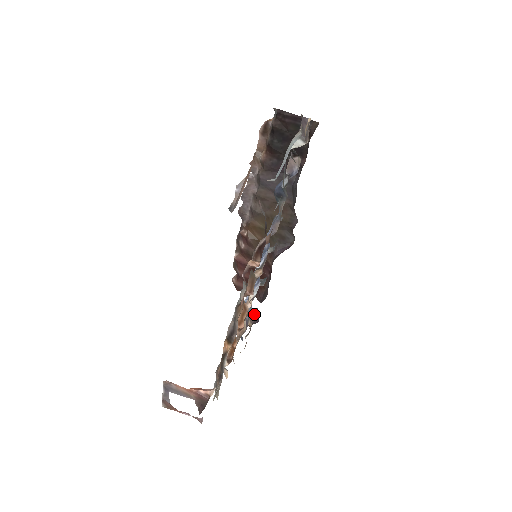
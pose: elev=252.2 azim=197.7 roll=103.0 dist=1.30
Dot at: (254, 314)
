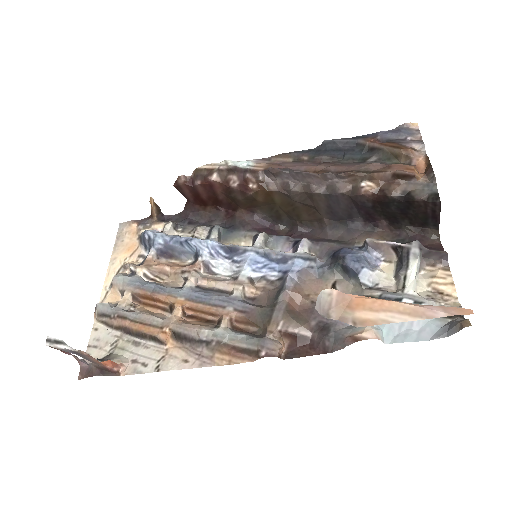
Dot at: (176, 230)
